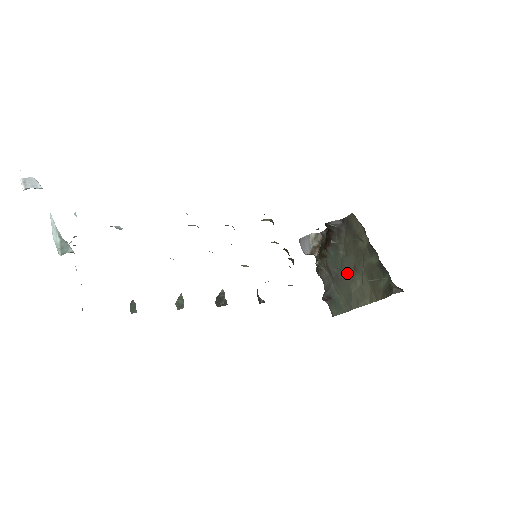
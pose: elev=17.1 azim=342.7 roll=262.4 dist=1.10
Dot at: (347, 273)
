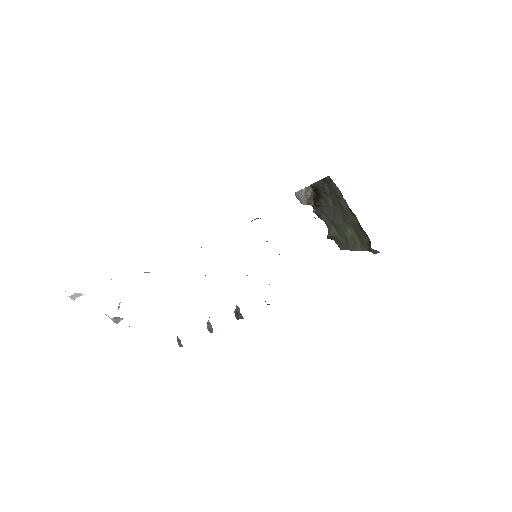
Dot at: (340, 222)
